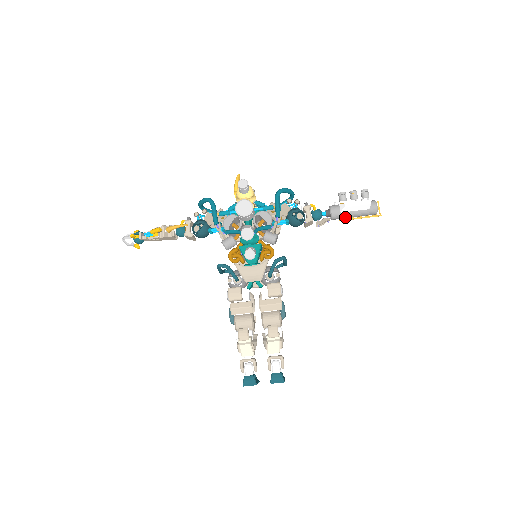
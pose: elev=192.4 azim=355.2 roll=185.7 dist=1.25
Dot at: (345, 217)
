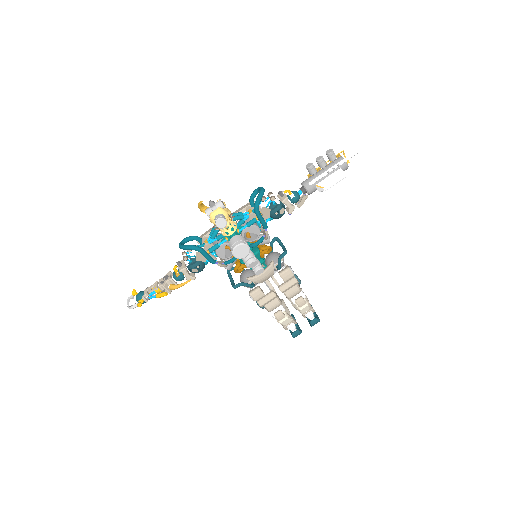
Dot at: occluded
